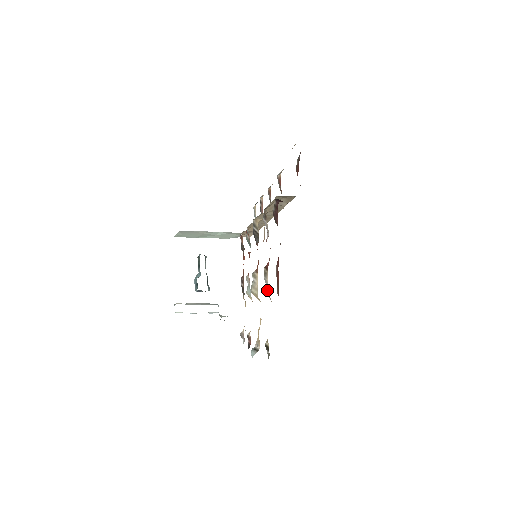
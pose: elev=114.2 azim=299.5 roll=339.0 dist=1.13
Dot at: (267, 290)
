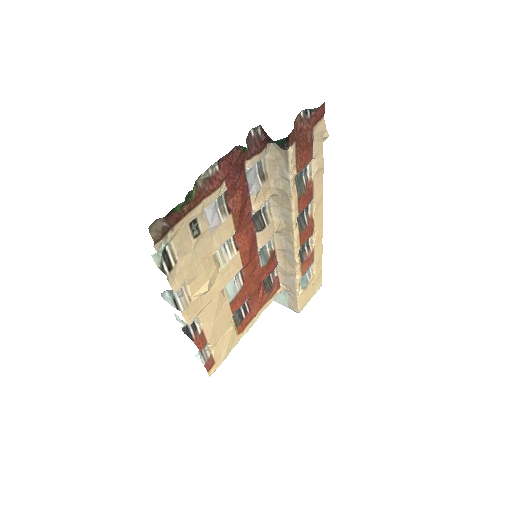
Dot at: (210, 215)
